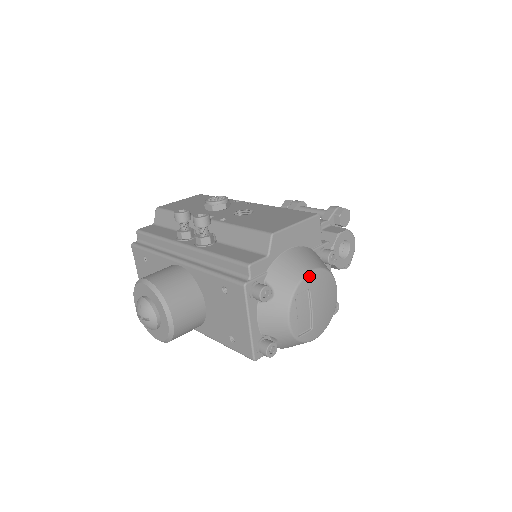
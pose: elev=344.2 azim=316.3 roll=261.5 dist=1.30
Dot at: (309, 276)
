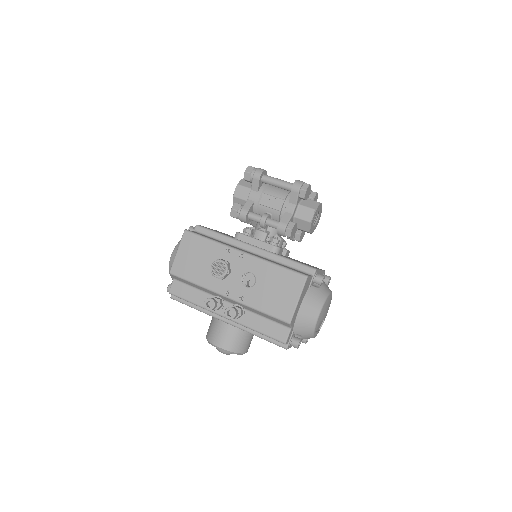
Dot at: (318, 320)
